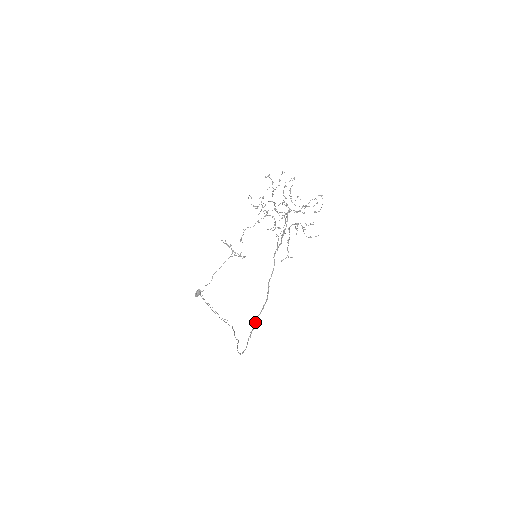
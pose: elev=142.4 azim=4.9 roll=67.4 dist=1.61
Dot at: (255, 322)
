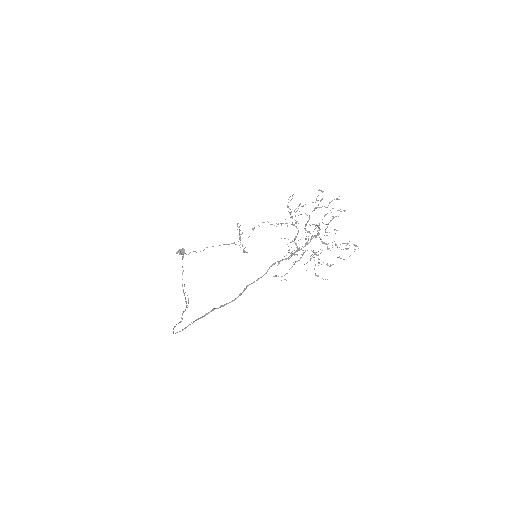
Dot at: (208, 312)
